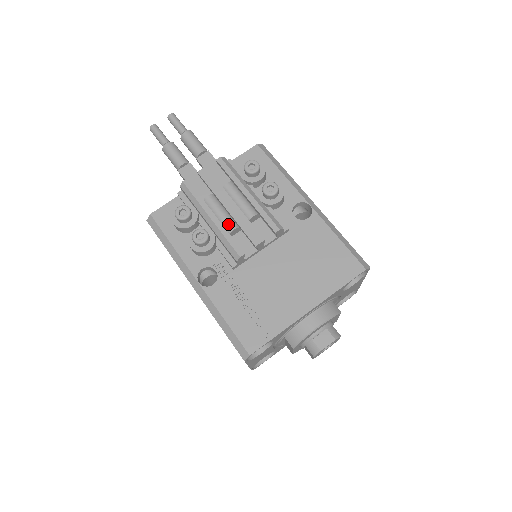
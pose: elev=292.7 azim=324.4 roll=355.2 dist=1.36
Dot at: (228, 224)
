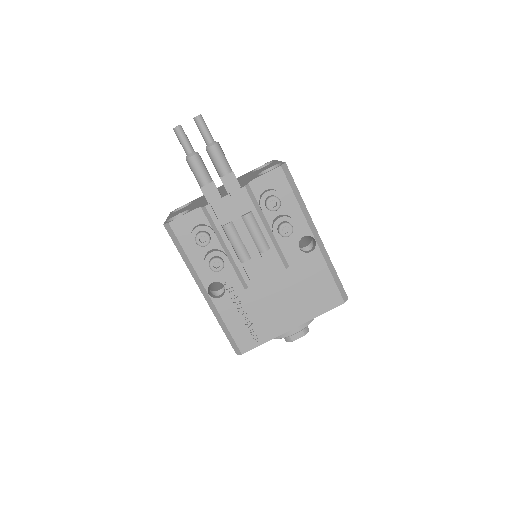
Dot at: (242, 255)
